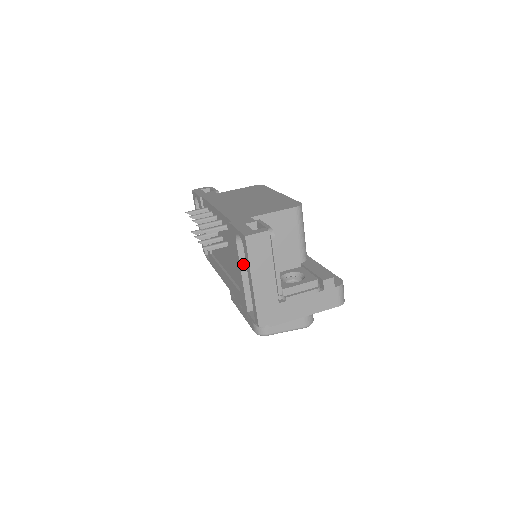
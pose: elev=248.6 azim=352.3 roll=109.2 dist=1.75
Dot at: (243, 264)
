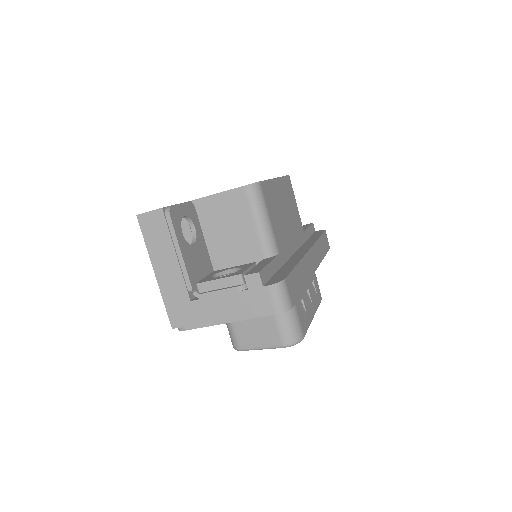
Dot at: occluded
